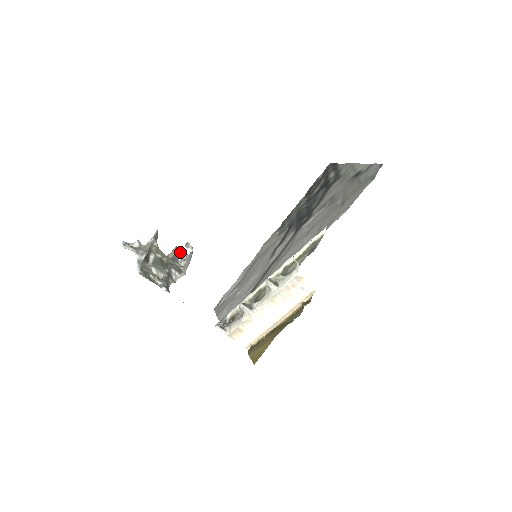
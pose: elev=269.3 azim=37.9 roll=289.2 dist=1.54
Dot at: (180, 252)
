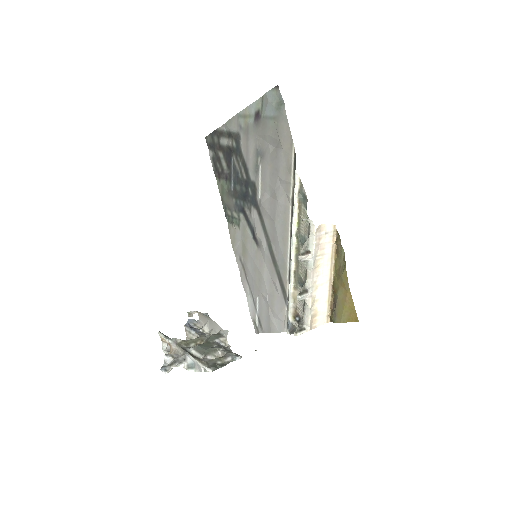
Dot at: (192, 325)
